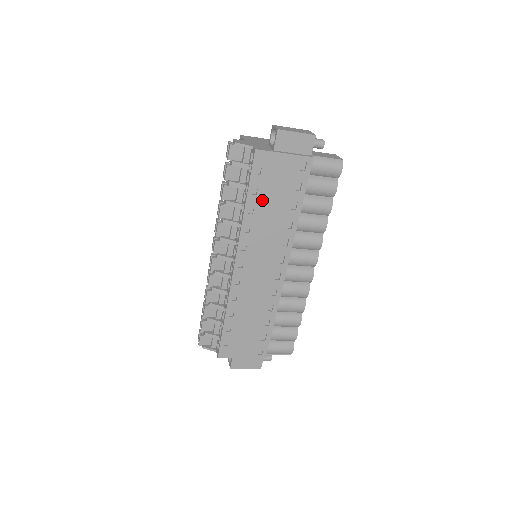
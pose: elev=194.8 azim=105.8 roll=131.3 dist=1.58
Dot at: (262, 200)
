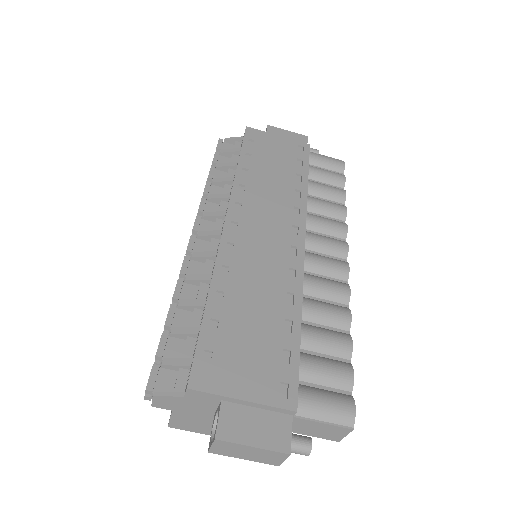
Dot at: (258, 165)
